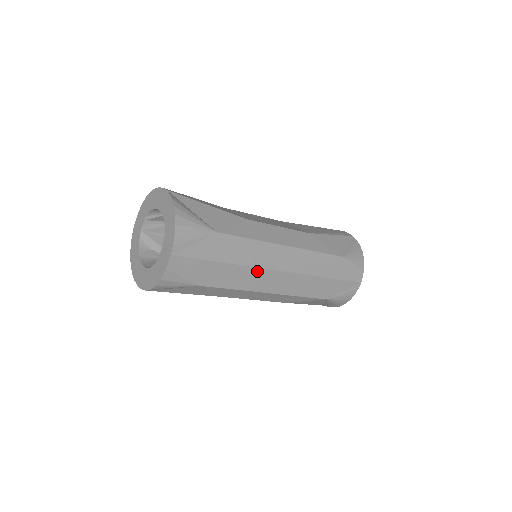
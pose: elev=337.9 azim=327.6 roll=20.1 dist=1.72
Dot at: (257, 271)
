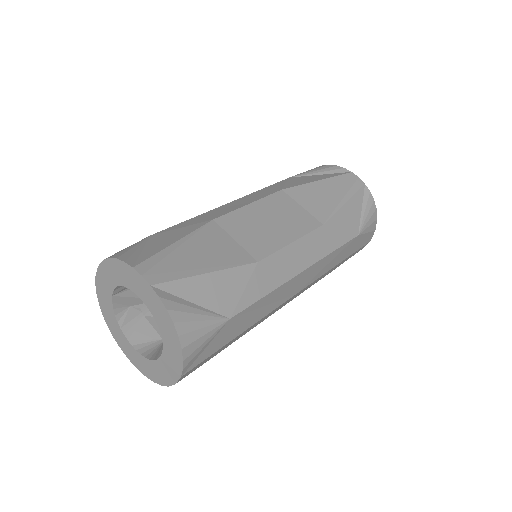
Dot at: (271, 312)
